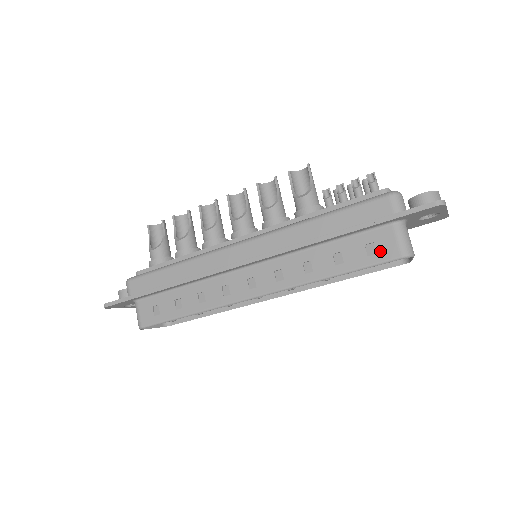
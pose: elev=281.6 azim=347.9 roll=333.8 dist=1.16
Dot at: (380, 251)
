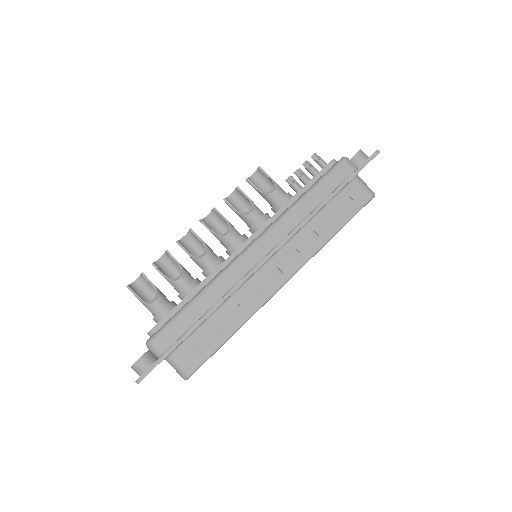
Dot at: (357, 200)
